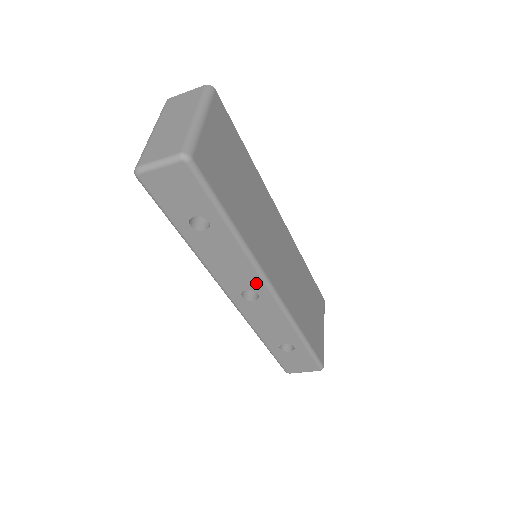
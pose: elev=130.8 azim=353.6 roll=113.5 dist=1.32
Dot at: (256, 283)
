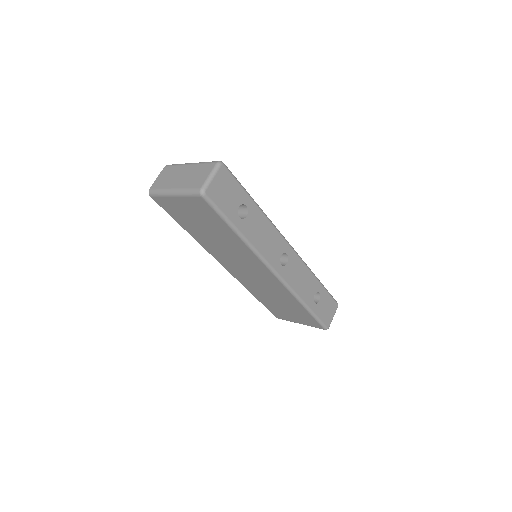
Dot at: (282, 244)
